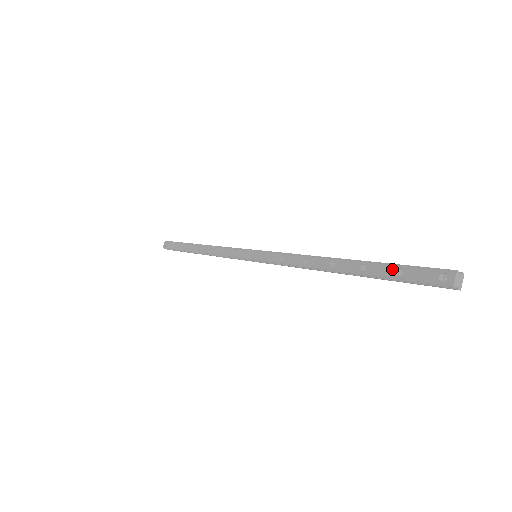
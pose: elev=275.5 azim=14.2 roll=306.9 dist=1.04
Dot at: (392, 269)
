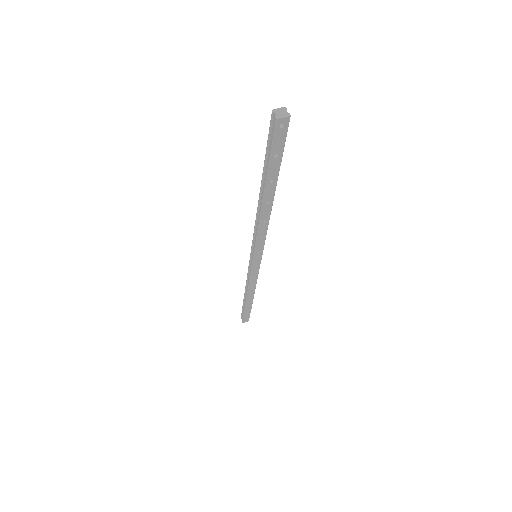
Dot at: occluded
